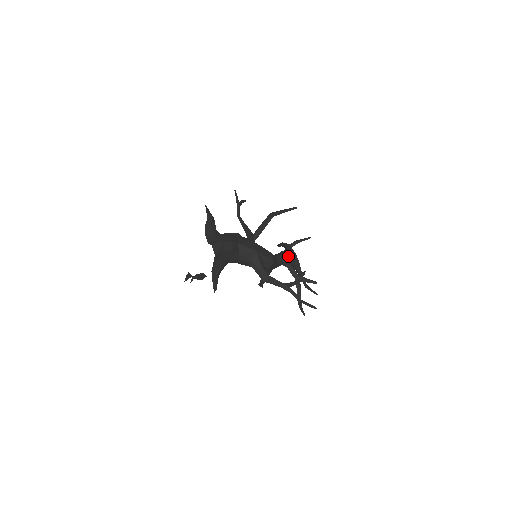
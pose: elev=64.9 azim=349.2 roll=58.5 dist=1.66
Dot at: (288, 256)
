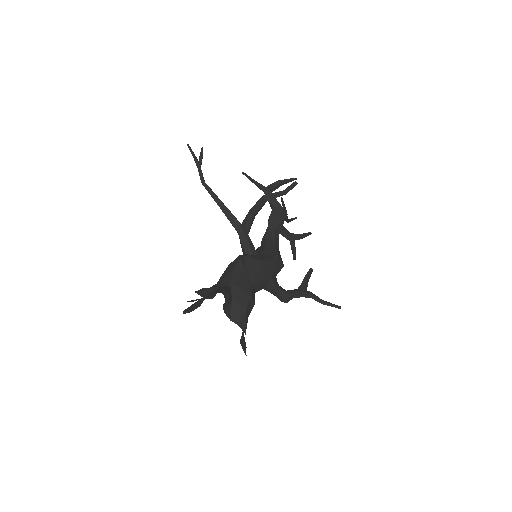
Dot at: (282, 225)
